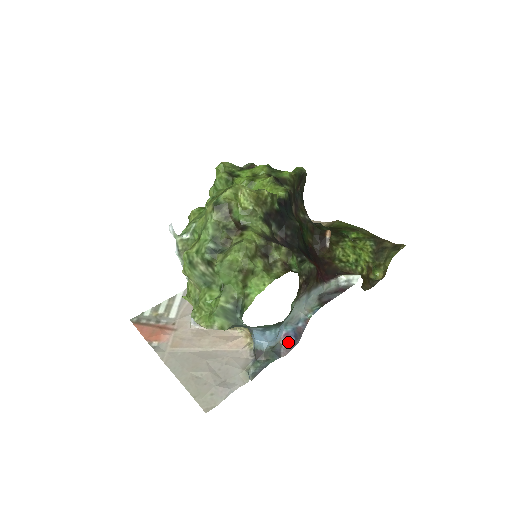
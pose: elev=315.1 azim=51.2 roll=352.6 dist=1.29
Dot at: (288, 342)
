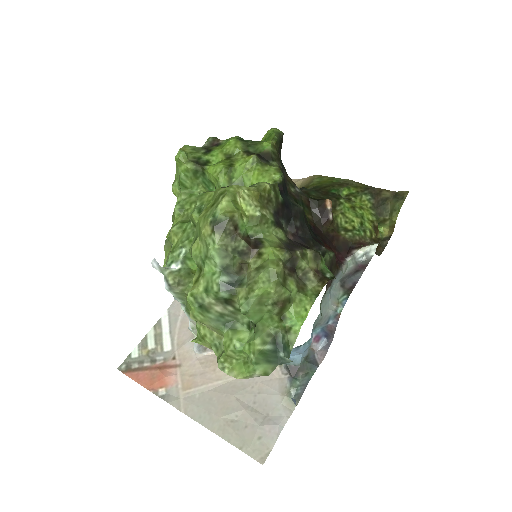
Dot at: (320, 344)
